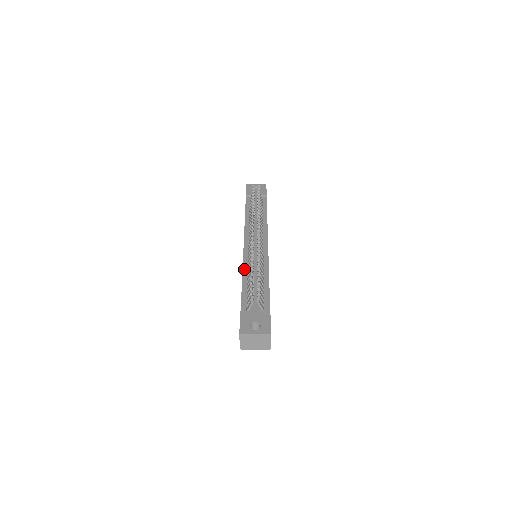
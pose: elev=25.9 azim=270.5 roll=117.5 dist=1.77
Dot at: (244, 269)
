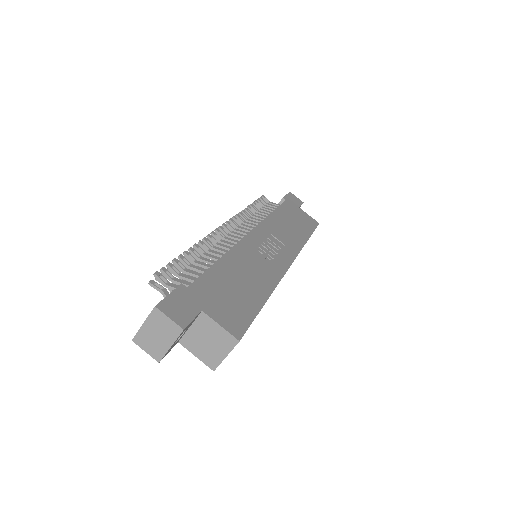
Dot at: occluded
